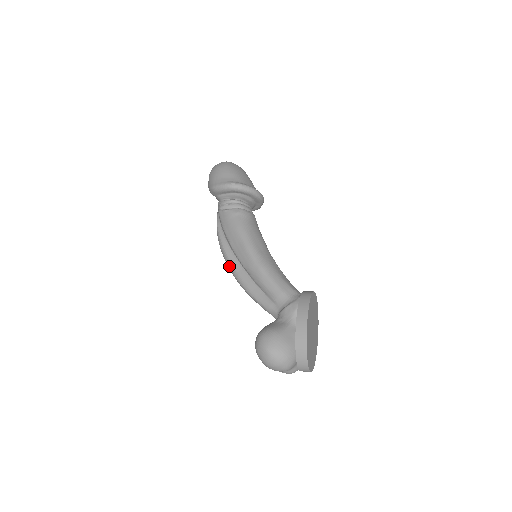
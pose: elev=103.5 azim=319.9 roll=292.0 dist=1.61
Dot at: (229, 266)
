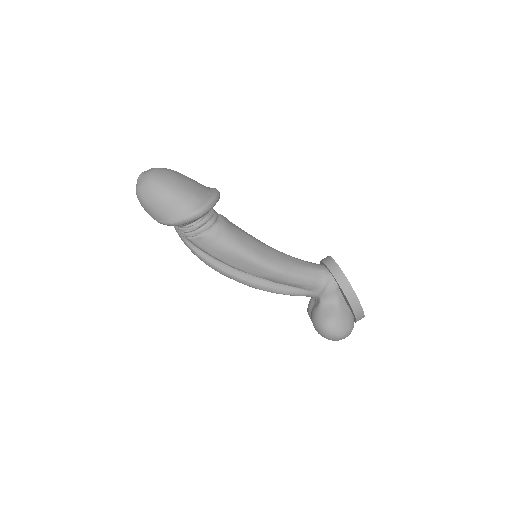
Dot at: occluded
